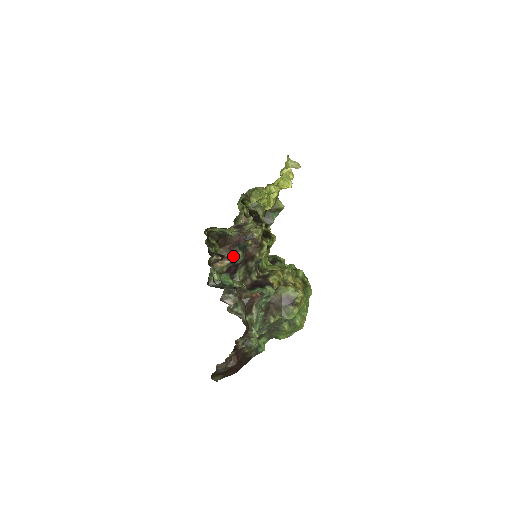
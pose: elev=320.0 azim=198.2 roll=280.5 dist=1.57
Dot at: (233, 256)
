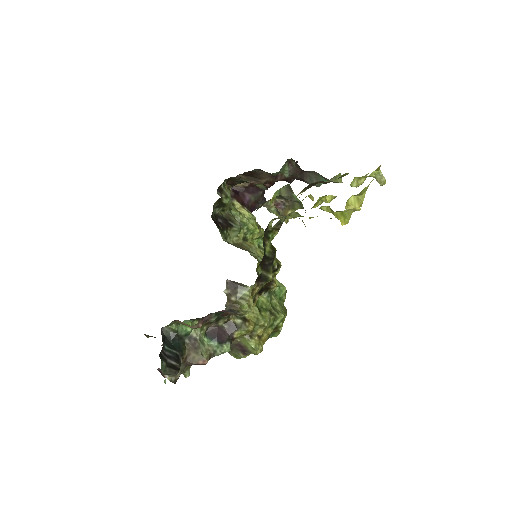
Dot at: occluded
